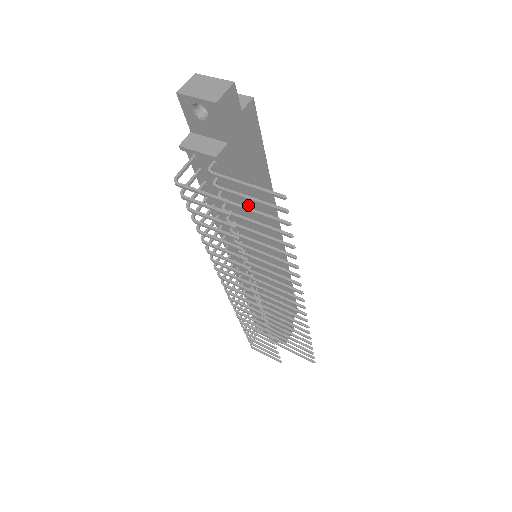
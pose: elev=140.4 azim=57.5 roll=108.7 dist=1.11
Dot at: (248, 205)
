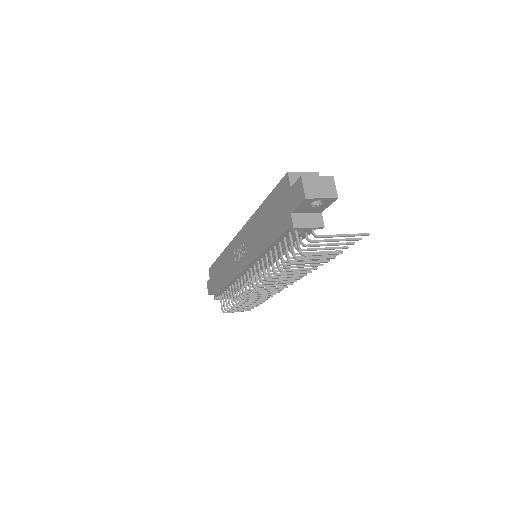
Dot at: occluded
